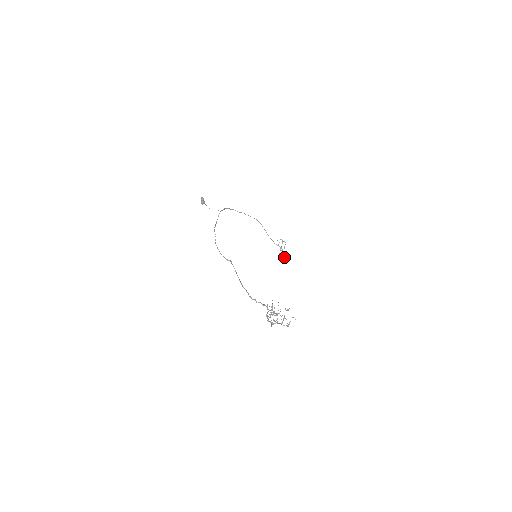
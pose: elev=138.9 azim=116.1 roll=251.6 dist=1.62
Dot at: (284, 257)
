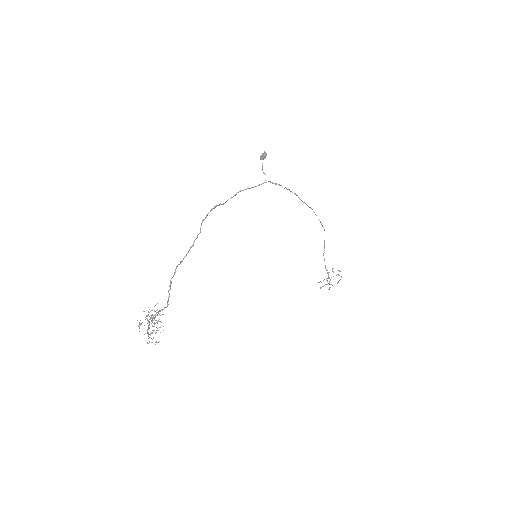
Dot at: (329, 289)
